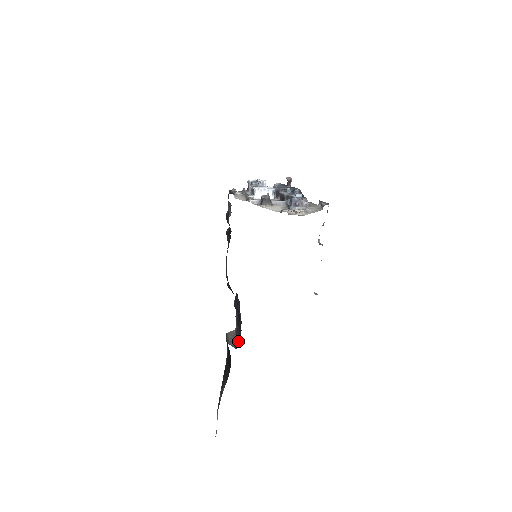
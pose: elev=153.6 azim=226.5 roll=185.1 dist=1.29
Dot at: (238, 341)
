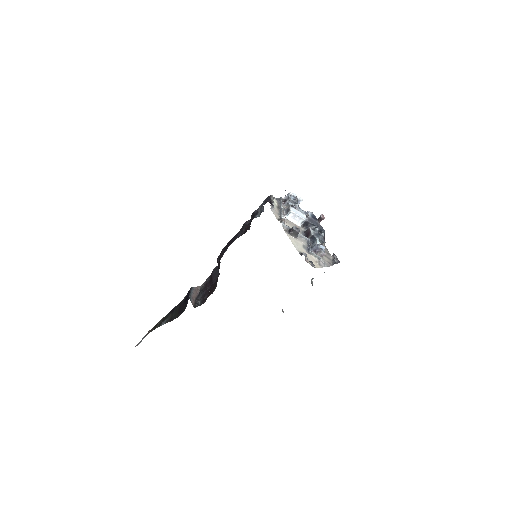
Dot at: (199, 301)
